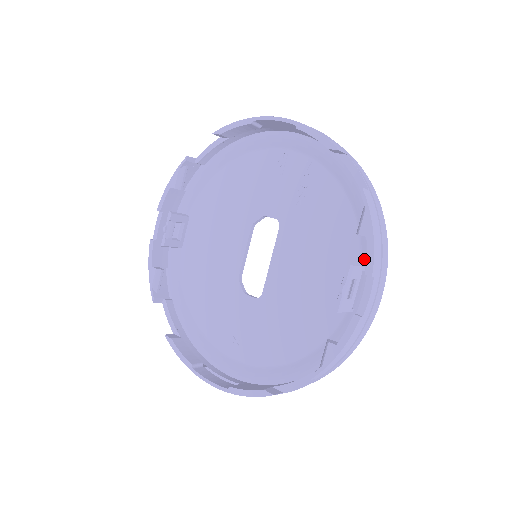
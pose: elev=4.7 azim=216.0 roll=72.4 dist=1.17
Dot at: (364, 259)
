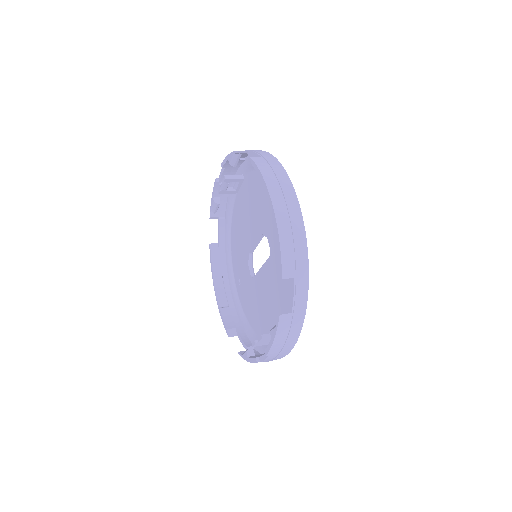
Dot at: occluded
